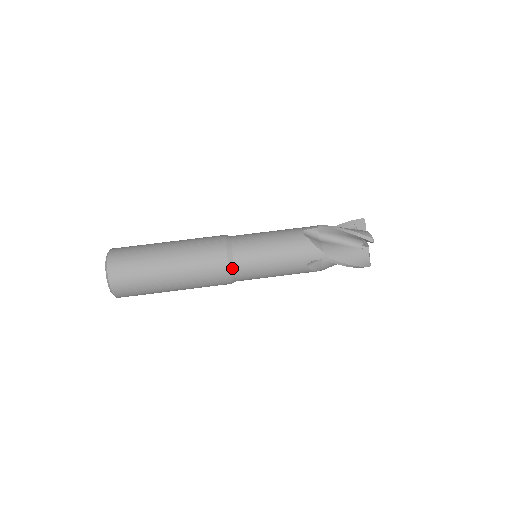
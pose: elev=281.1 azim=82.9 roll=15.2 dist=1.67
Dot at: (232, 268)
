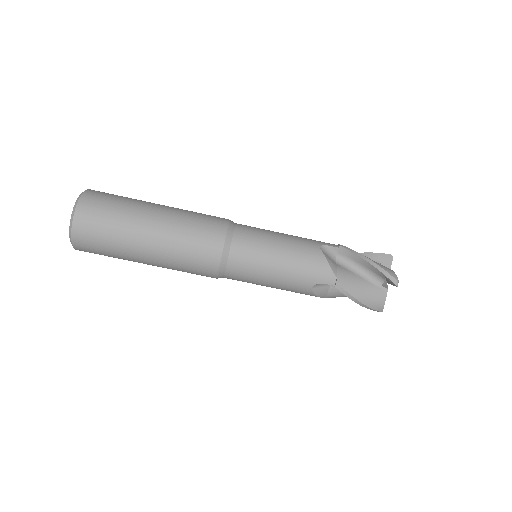
Dot at: occluded
